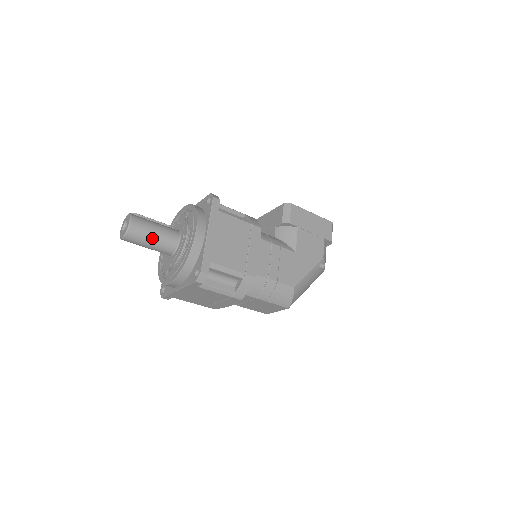
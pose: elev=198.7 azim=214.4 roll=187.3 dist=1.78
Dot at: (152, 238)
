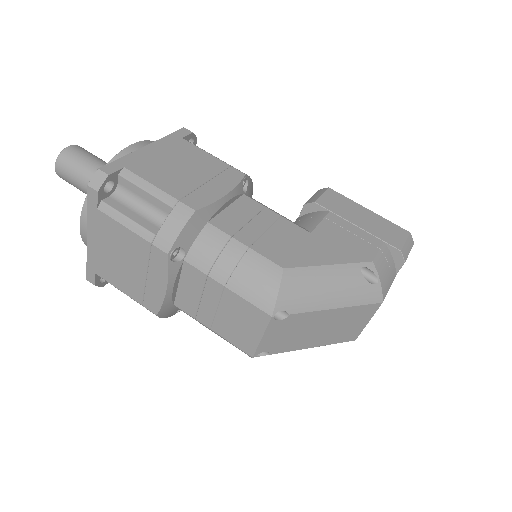
Dot at: (88, 169)
